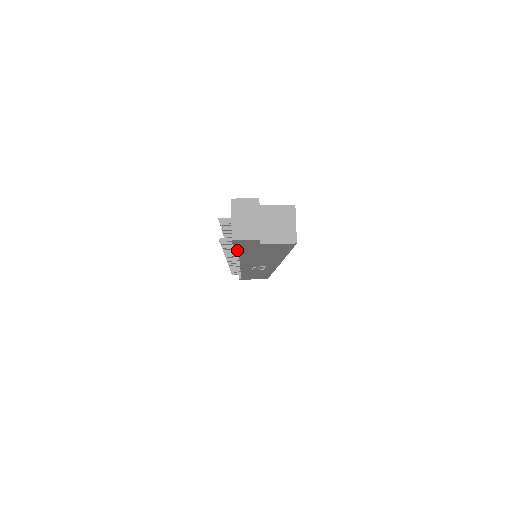
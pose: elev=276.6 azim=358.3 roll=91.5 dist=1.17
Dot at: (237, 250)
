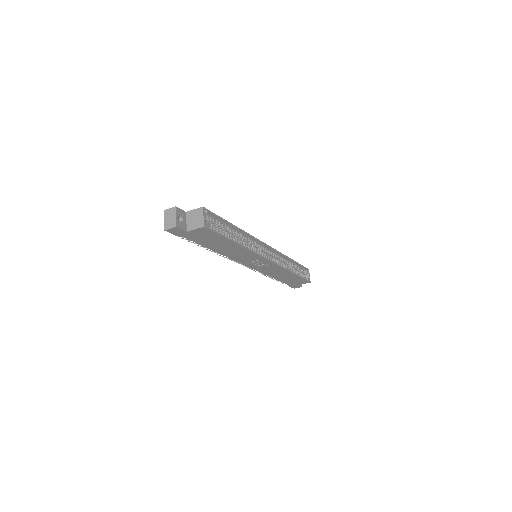
Dot at: occluded
